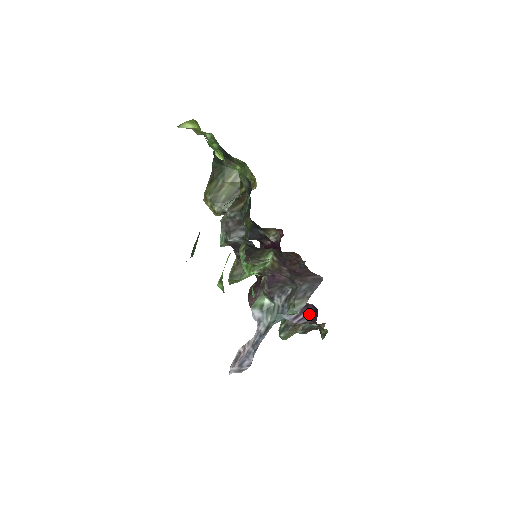
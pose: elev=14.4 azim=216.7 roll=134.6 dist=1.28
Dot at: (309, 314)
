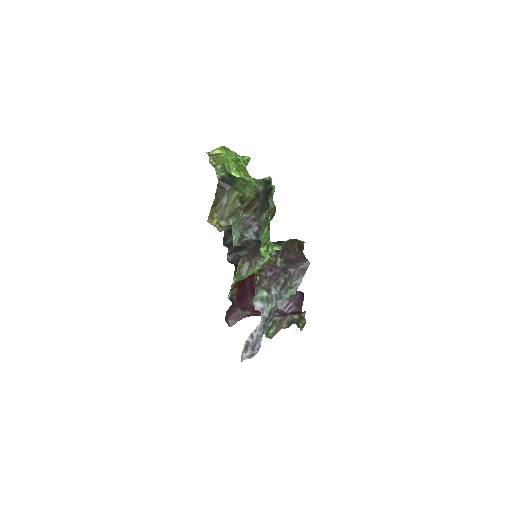
Dot at: (296, 301)
